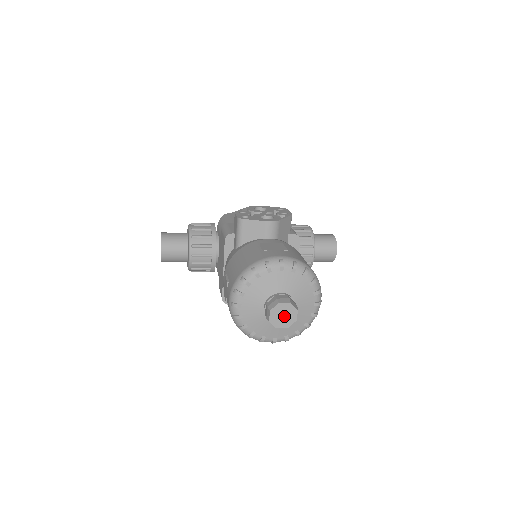
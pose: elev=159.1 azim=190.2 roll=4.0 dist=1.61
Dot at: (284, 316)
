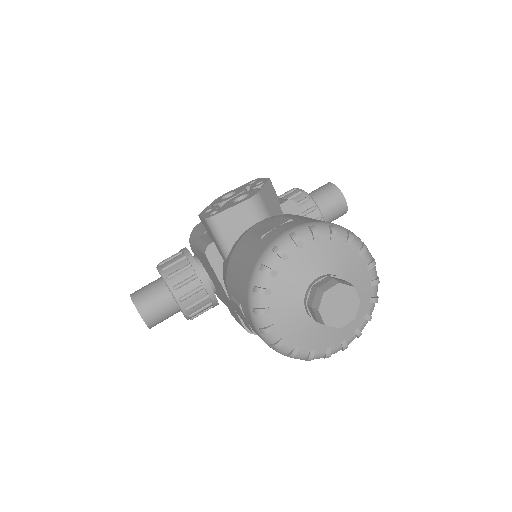
Dot at: (341, 306)
